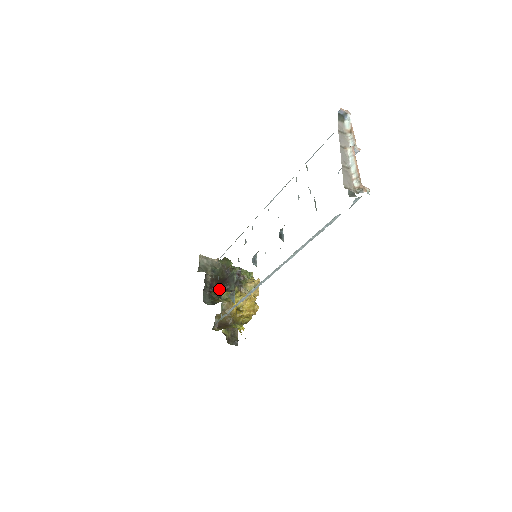
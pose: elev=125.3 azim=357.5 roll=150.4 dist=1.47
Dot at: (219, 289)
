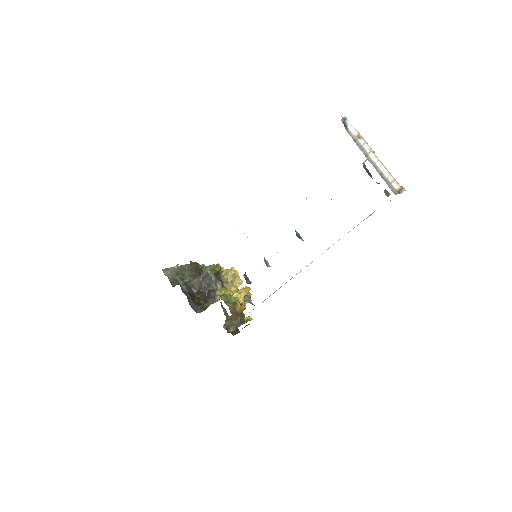
Dot at: (199, 293)
